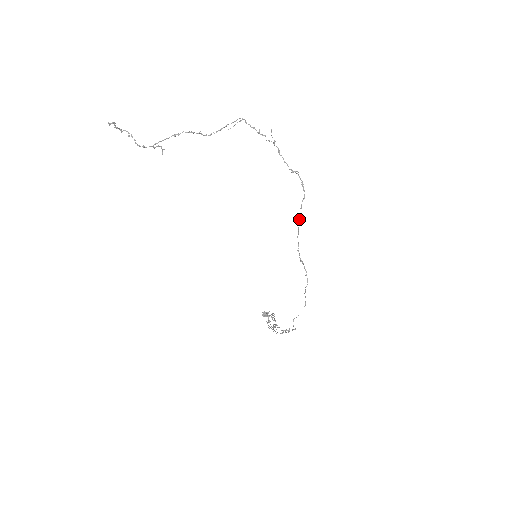
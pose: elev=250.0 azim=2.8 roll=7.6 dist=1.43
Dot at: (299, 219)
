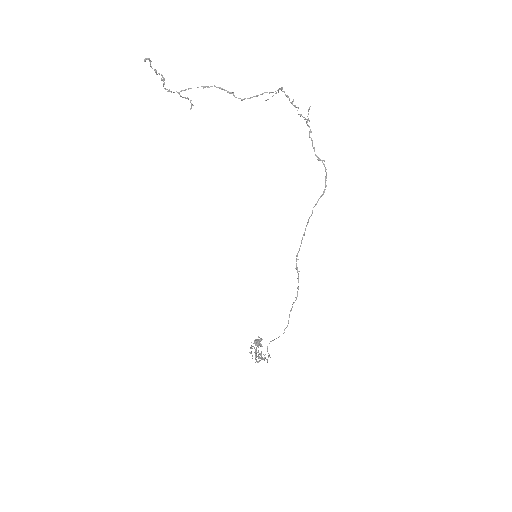
Dot at: (309, 217)
